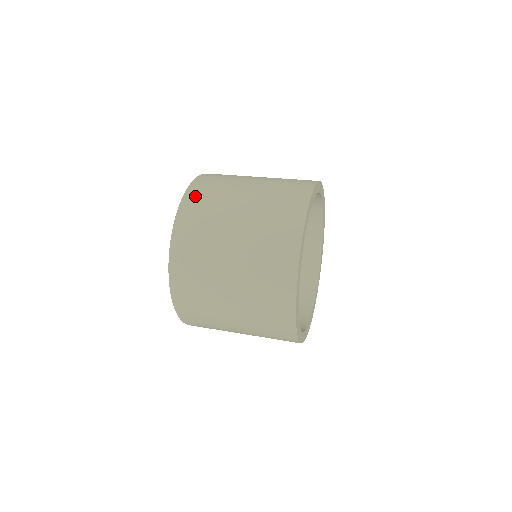
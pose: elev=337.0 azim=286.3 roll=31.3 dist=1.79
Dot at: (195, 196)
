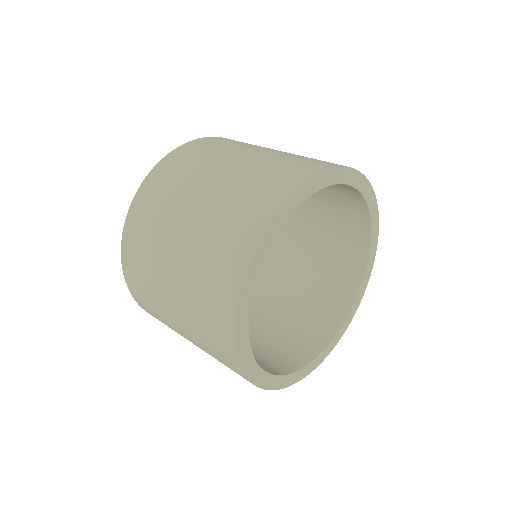
Dot at: occluded
